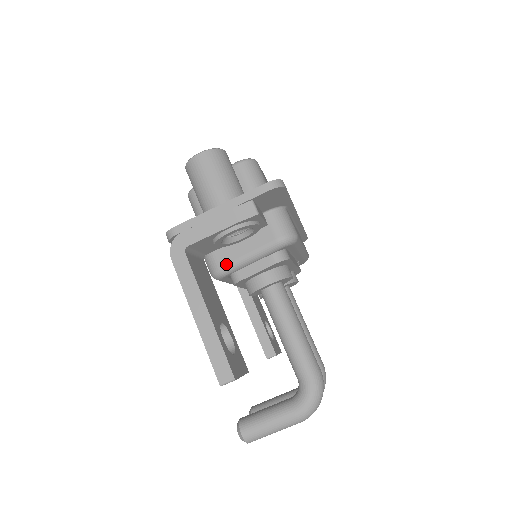
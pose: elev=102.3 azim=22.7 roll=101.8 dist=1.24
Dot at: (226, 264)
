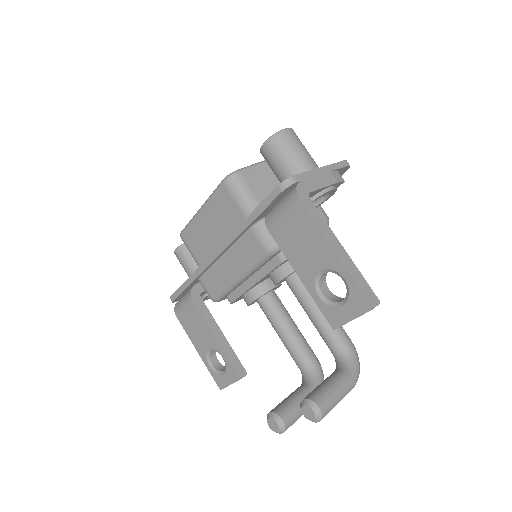
Dot at: occluded
